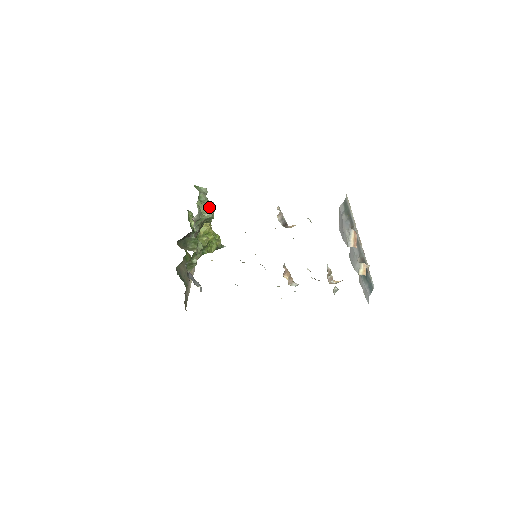
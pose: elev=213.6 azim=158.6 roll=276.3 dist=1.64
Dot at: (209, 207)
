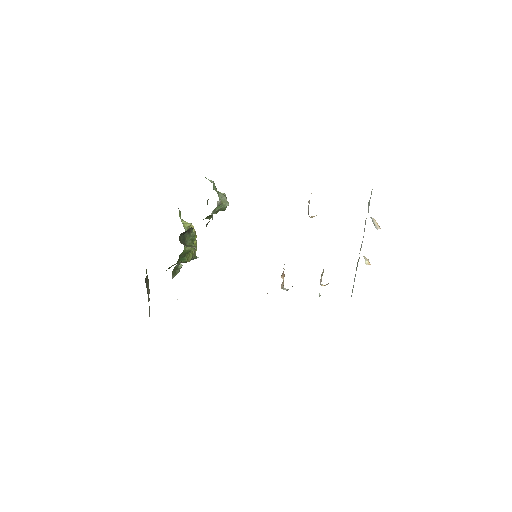
Dot at: (225, 196)
